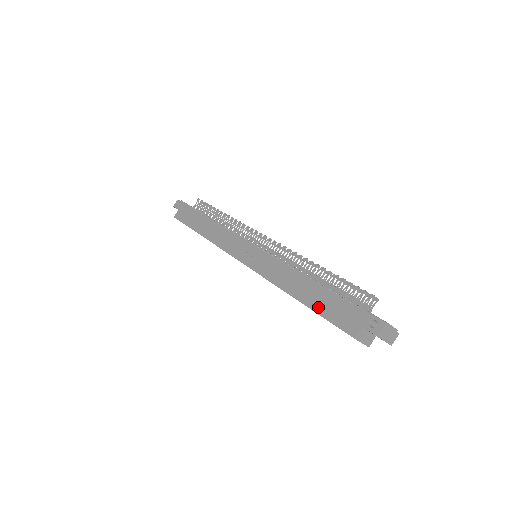
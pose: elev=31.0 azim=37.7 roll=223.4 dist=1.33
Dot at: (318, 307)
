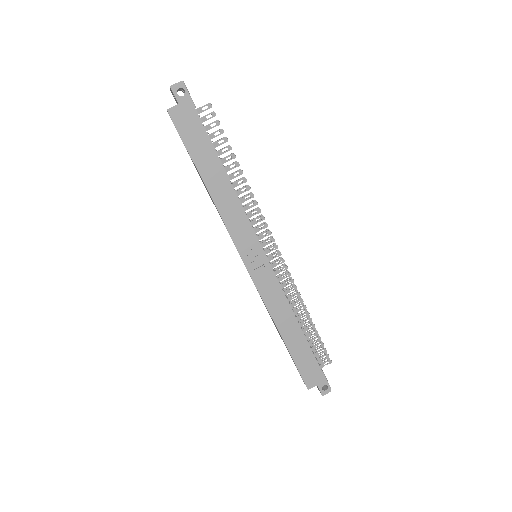
Dot at: (296, 356)
